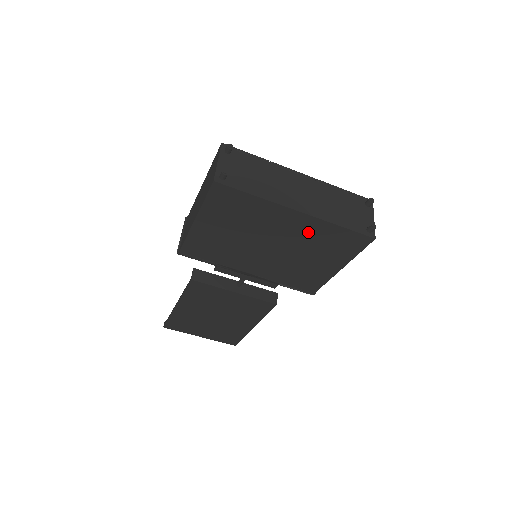
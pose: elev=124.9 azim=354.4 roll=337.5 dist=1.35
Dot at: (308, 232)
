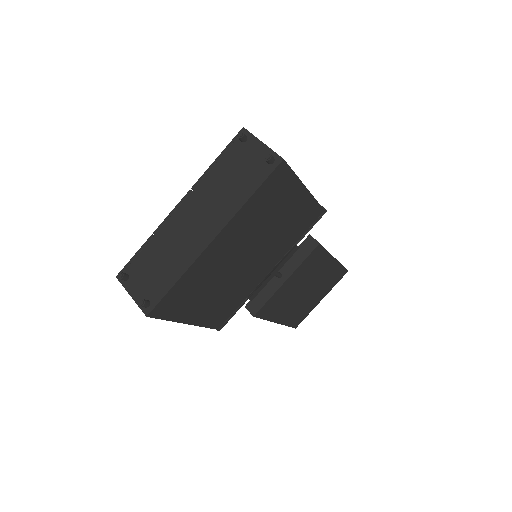
Dot at: (244, 227)
